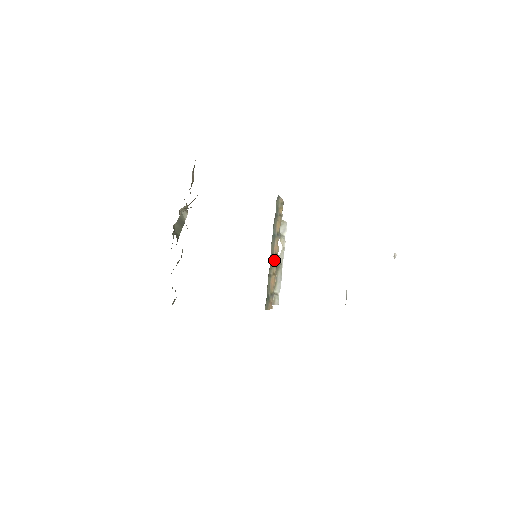
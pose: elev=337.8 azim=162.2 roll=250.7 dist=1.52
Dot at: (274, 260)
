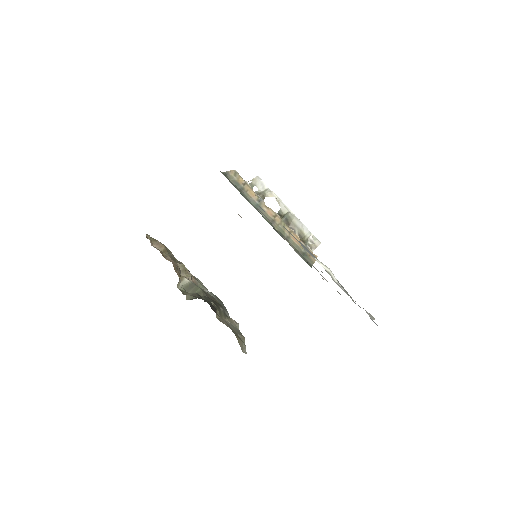
Dot at: (278, 223)
